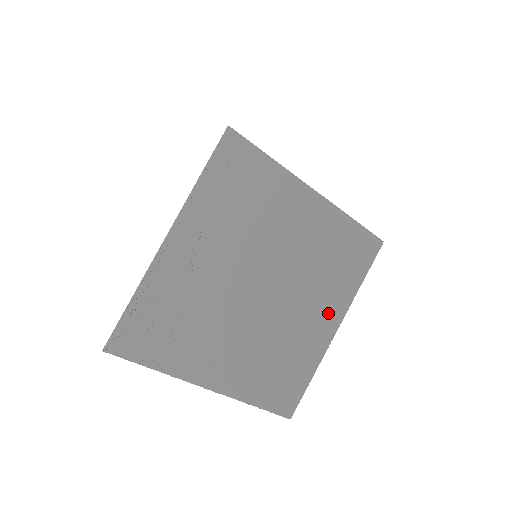
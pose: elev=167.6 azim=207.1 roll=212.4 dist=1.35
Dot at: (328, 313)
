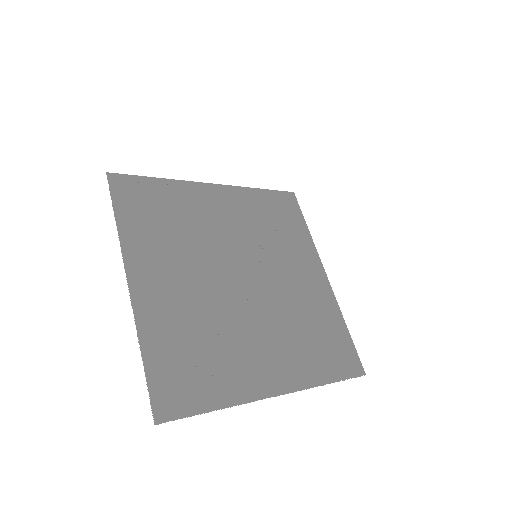
Dot at: (280, 367)
